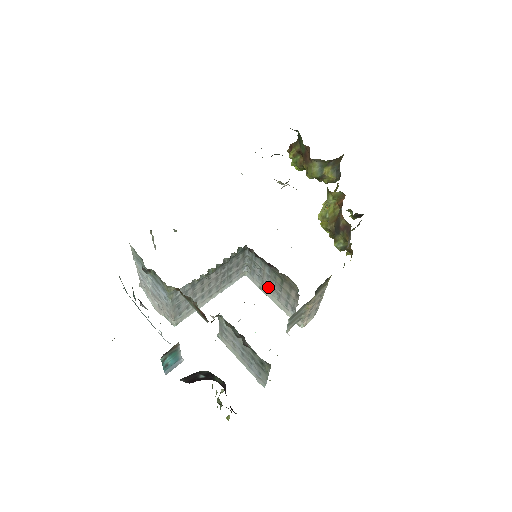
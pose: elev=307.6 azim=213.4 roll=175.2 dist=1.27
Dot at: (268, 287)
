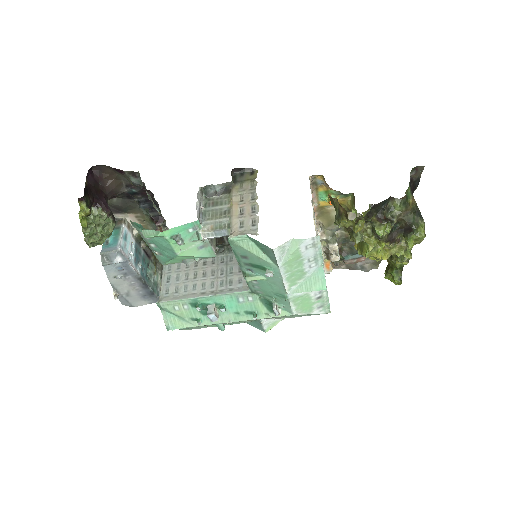
Dot at: occluded
